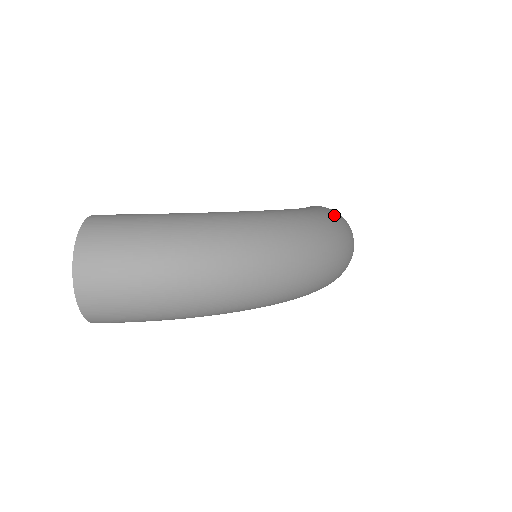
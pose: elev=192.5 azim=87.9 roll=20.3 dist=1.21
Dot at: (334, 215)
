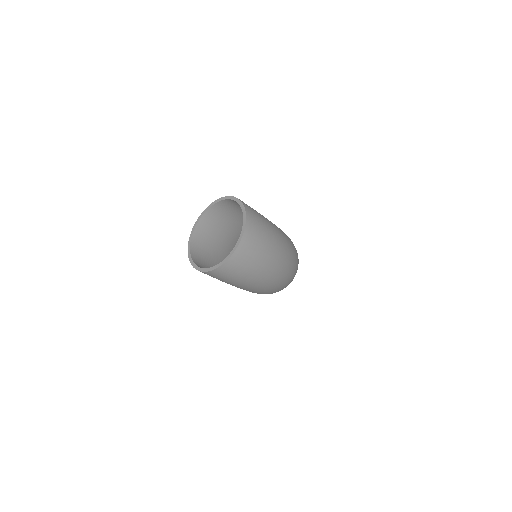
Dot at: occluded
